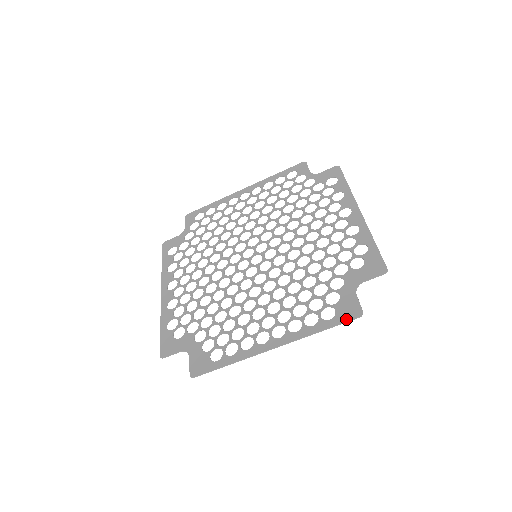
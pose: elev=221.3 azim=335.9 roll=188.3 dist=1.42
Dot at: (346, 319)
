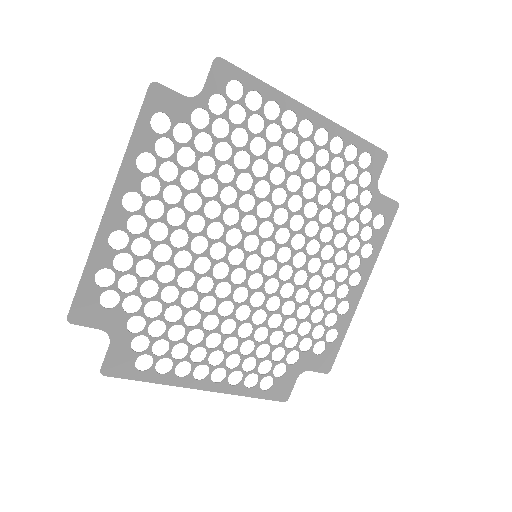
Dot at: (275, 398)
